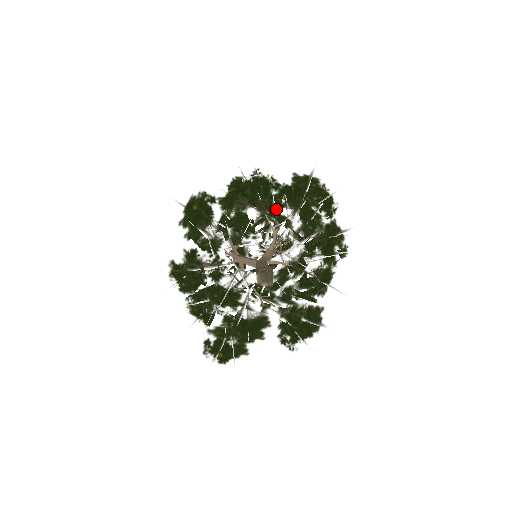
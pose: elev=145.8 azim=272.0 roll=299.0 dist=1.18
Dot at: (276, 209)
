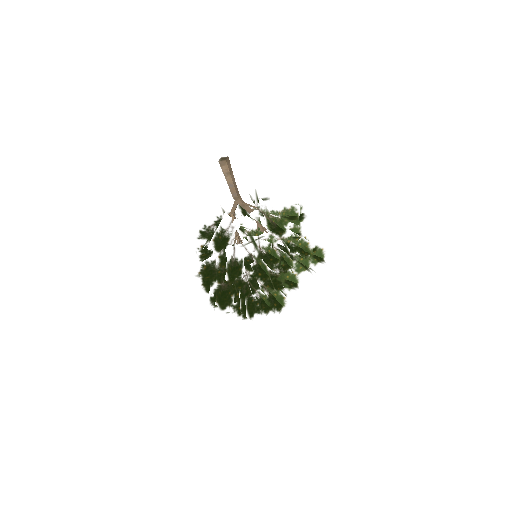
Dot at: occluded
